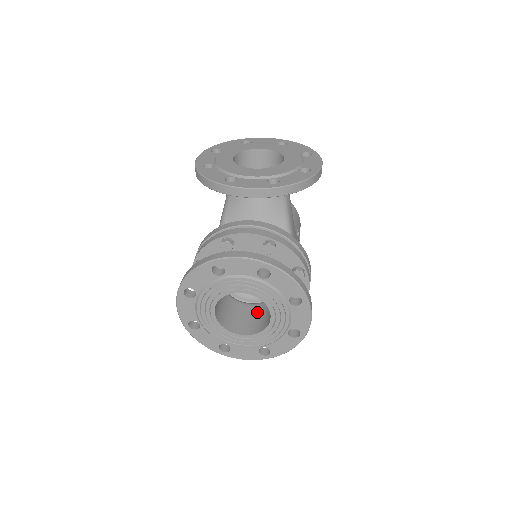
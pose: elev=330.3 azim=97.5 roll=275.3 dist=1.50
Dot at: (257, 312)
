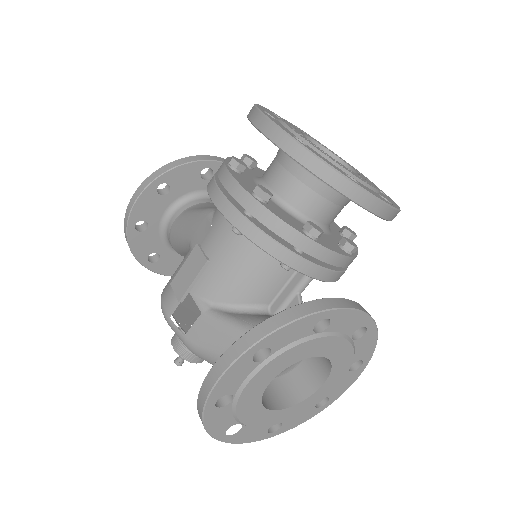
Dot at: occluded
